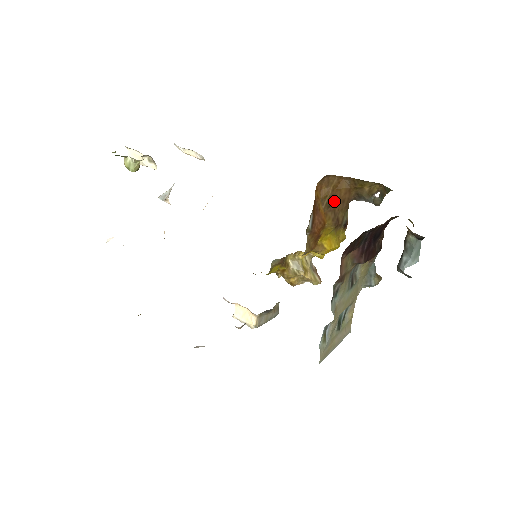
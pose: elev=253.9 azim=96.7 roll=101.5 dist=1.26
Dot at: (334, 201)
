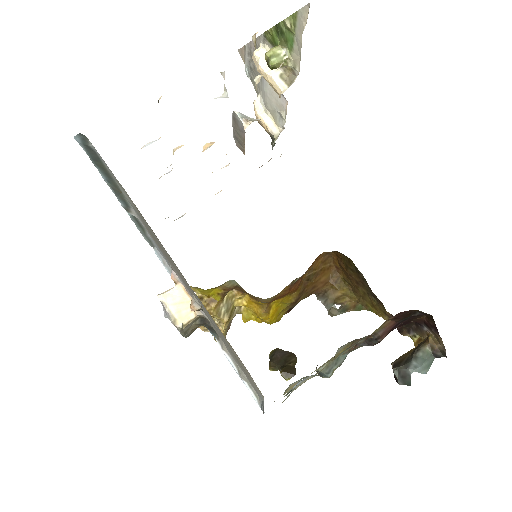
Dot at: (312, 280)
